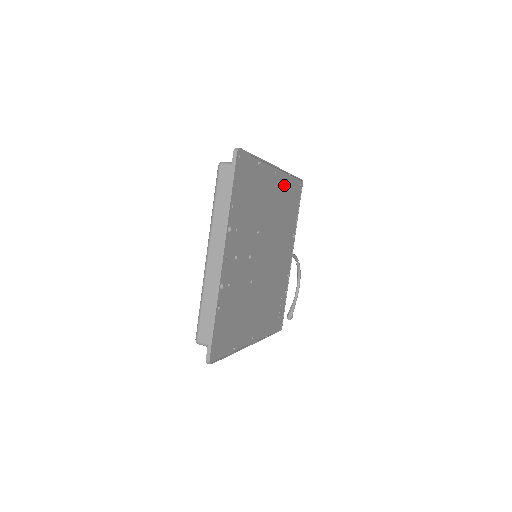
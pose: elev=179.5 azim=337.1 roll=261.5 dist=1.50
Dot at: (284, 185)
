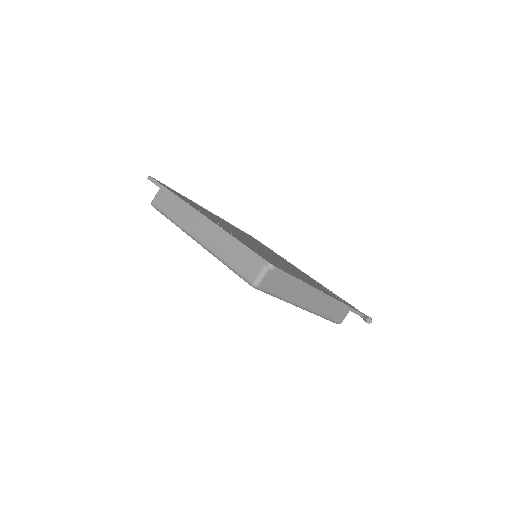
Dot at: occluded
